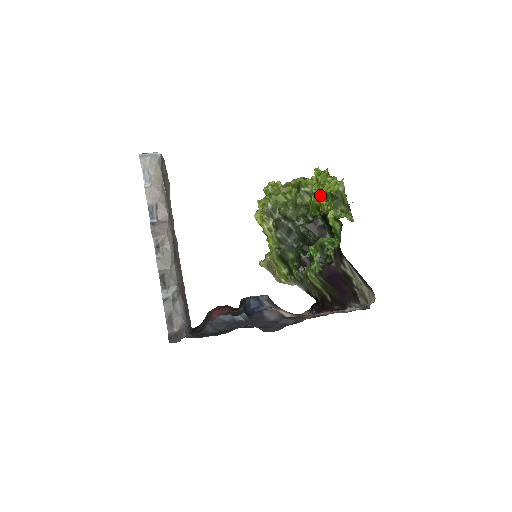
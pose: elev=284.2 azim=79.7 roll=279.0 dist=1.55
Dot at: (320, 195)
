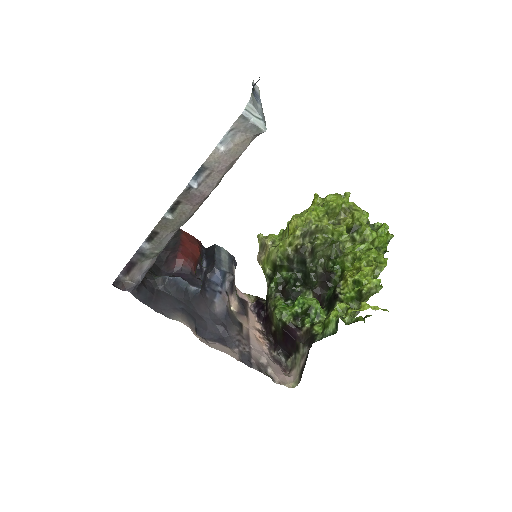
Dot at: (357, 267)
